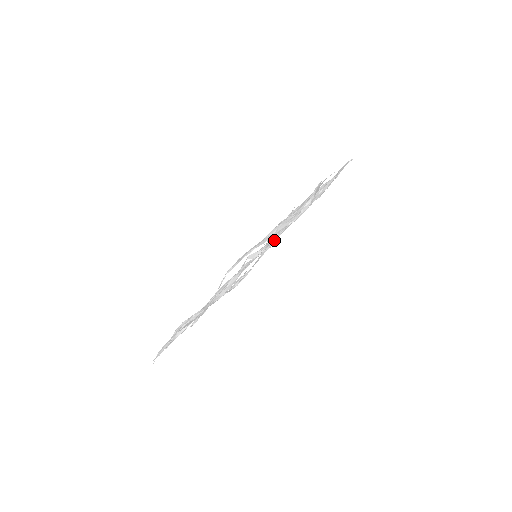
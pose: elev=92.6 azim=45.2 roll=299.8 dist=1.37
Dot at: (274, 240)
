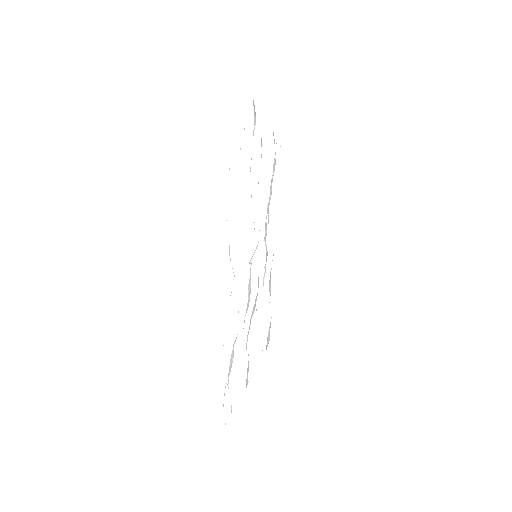
Dot at: (266, 250)
